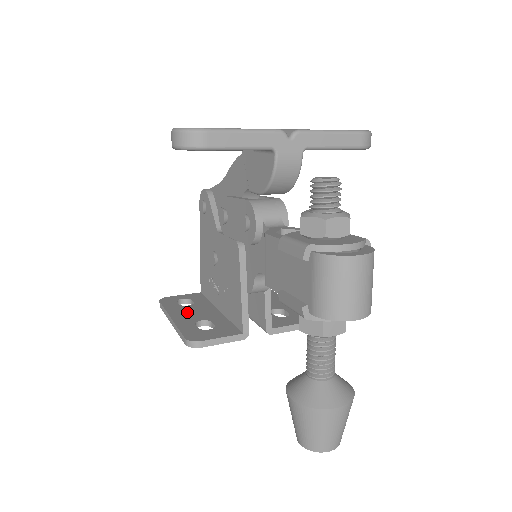
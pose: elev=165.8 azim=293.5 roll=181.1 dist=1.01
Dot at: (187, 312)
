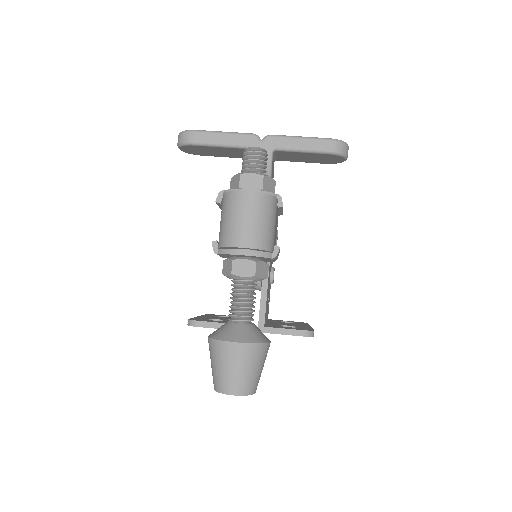
Dot at: (215, 317)
